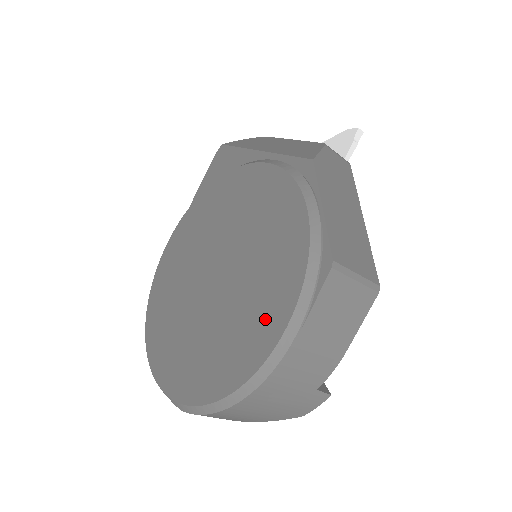
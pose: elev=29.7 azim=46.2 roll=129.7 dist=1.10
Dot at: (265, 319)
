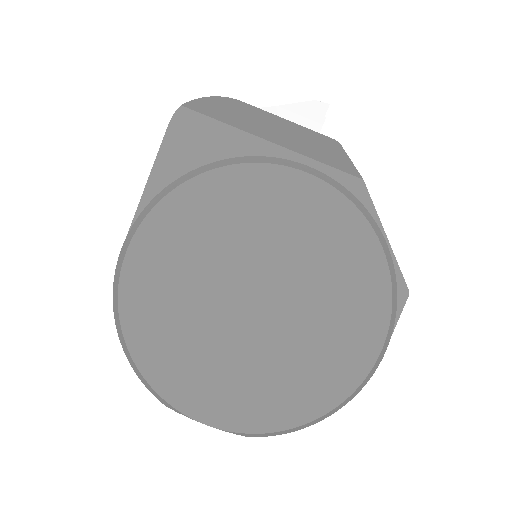
Dot at: (353, 346)
